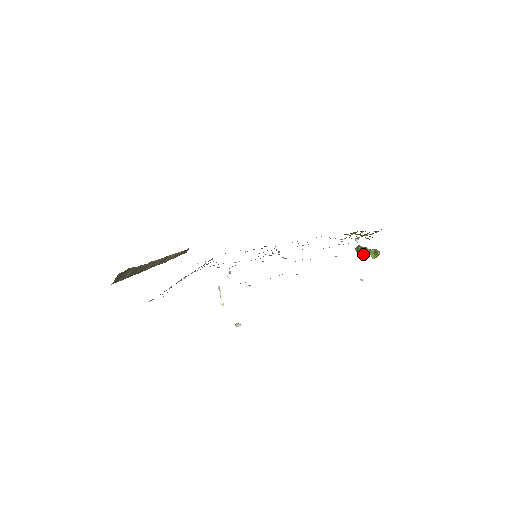
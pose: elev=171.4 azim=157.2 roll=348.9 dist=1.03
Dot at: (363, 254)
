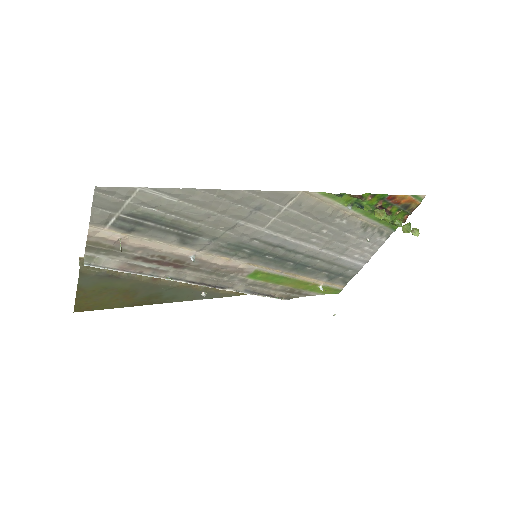
Dot at: (407, 231)
